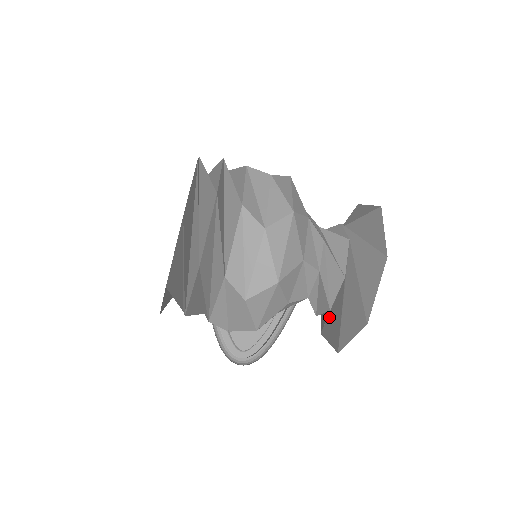
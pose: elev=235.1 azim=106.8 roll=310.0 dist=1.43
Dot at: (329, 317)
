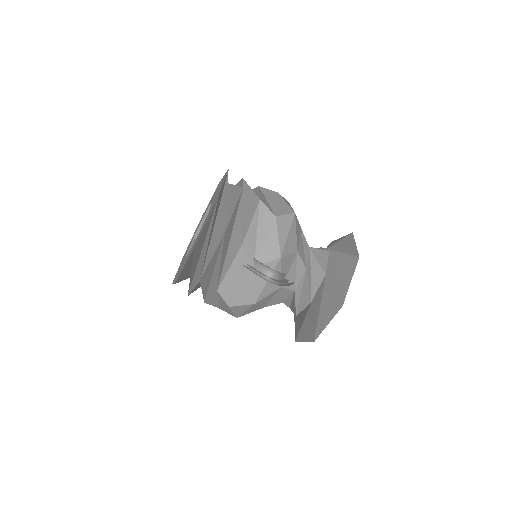
Dot at: (321, 306)
